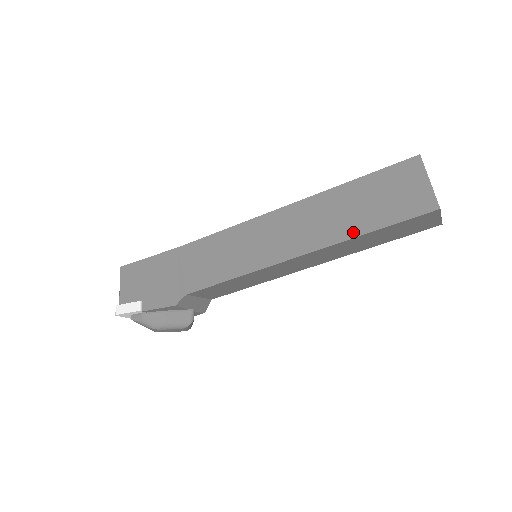
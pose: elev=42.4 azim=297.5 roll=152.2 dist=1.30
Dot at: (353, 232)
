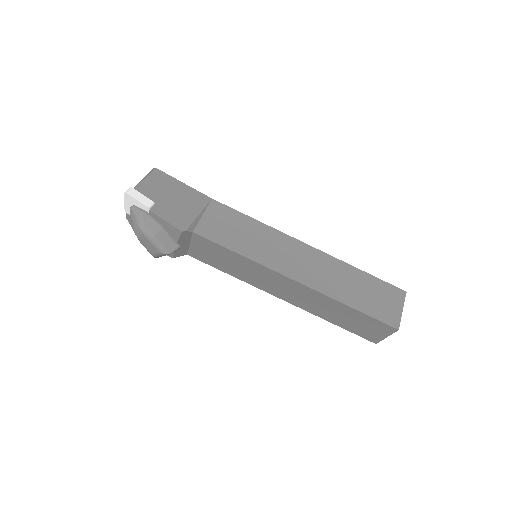
Dot at: (341, 298)
